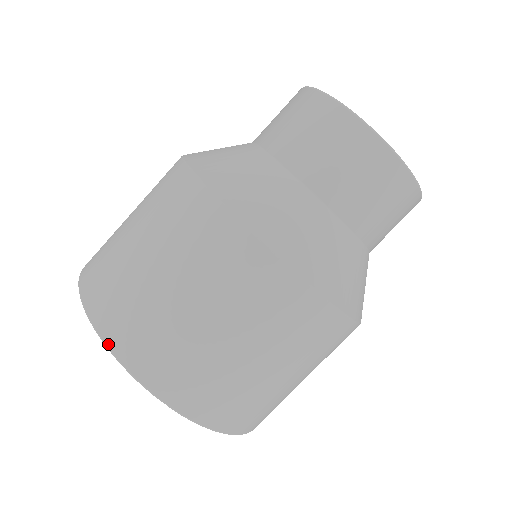
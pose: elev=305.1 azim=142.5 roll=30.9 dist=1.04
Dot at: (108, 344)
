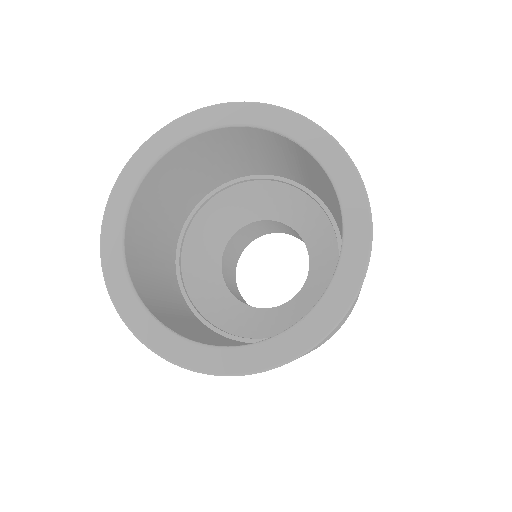
Dot at: (255, 103)
